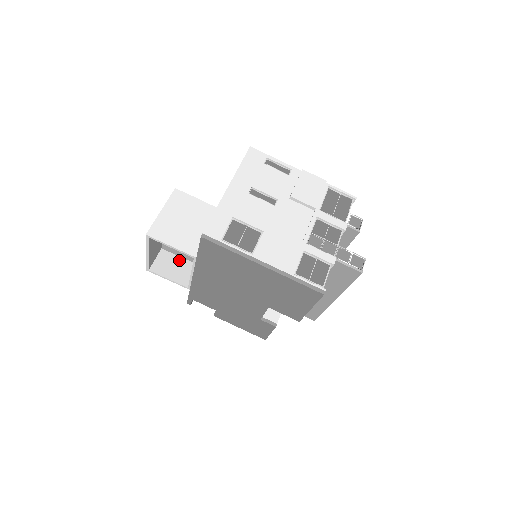
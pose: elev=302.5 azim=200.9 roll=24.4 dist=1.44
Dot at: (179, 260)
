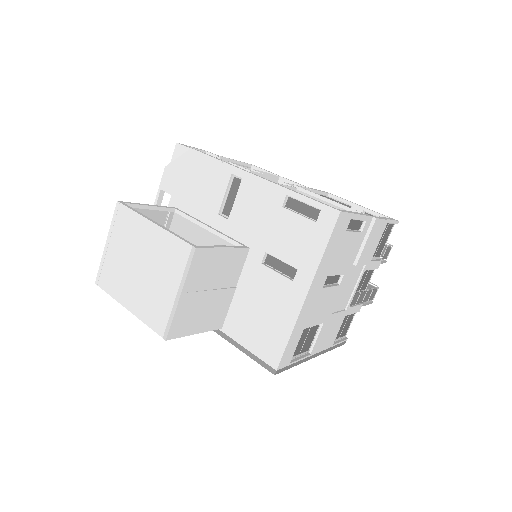
Dot at: occluded
